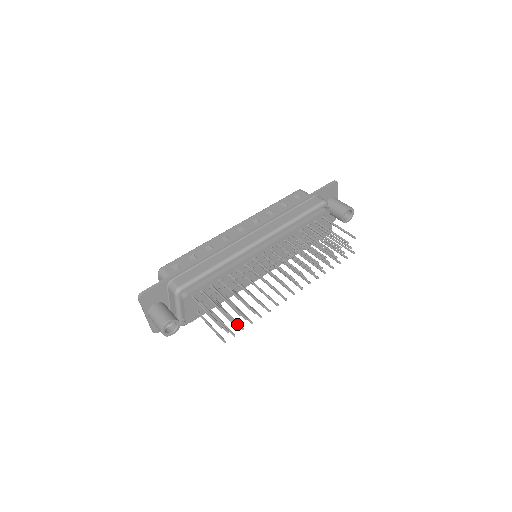
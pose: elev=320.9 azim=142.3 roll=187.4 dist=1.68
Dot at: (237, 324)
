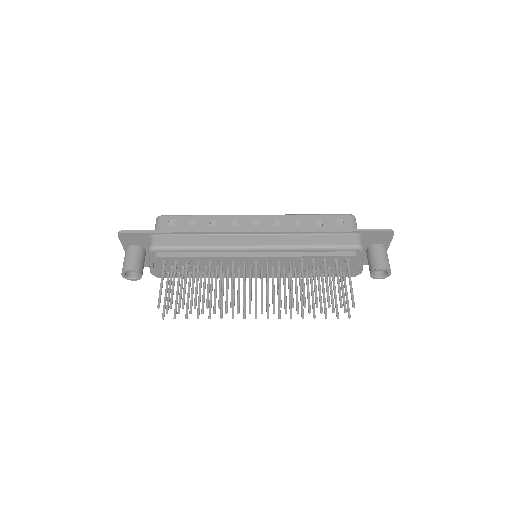
Dot at: (179, 312)
